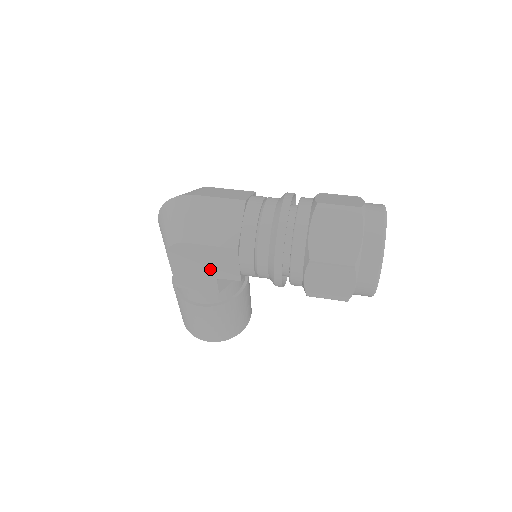
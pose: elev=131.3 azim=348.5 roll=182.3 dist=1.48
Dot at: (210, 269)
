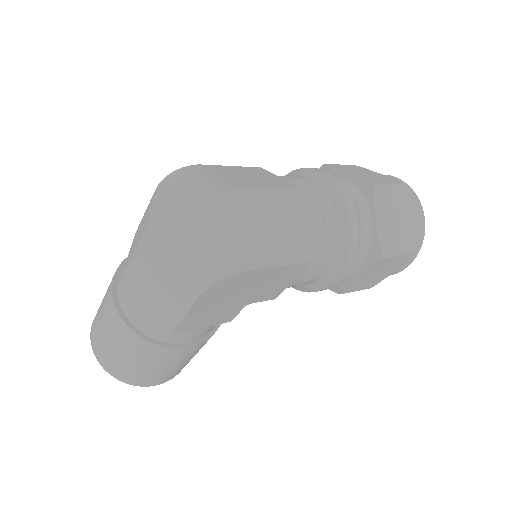
Dot at: (249, 296)
